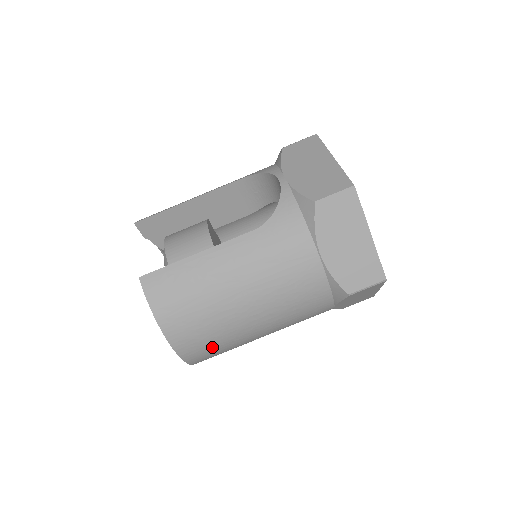
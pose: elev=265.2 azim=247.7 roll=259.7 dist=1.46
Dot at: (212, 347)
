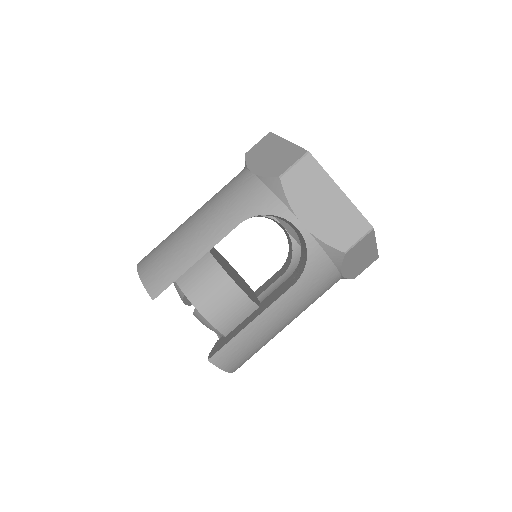
Dot at: occluded
